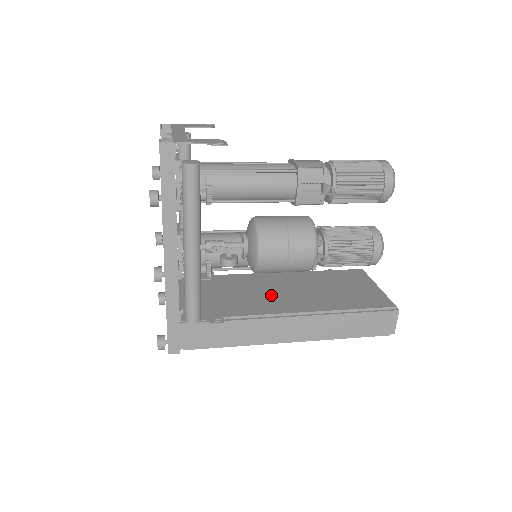
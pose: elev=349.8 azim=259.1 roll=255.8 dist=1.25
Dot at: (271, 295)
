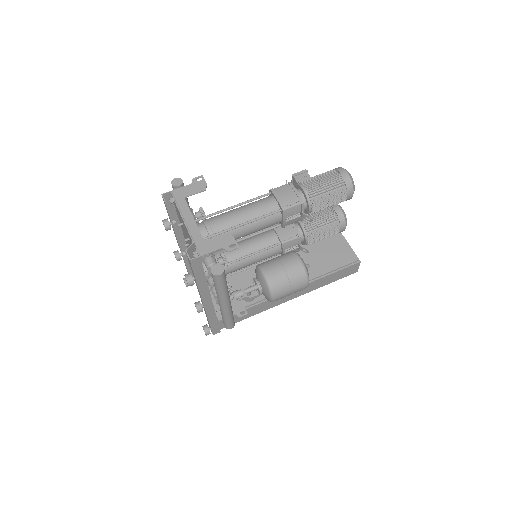
Dot at: occluded
